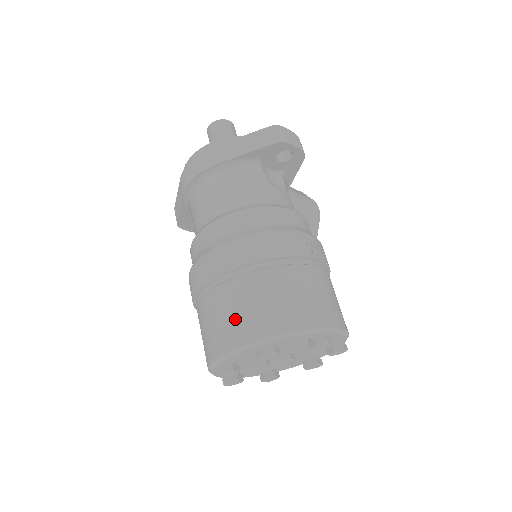
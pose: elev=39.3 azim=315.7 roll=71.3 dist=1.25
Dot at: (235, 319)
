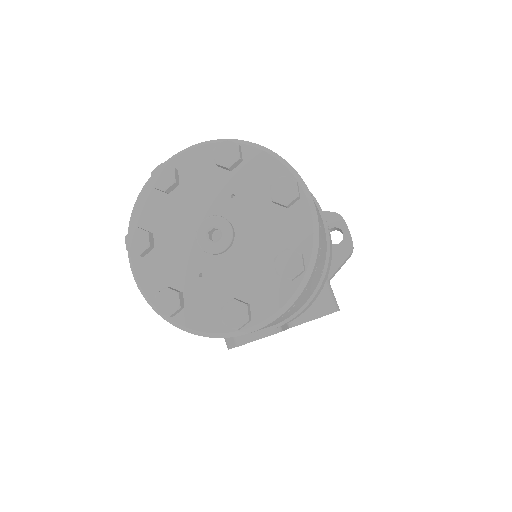
Dot at: occluded
